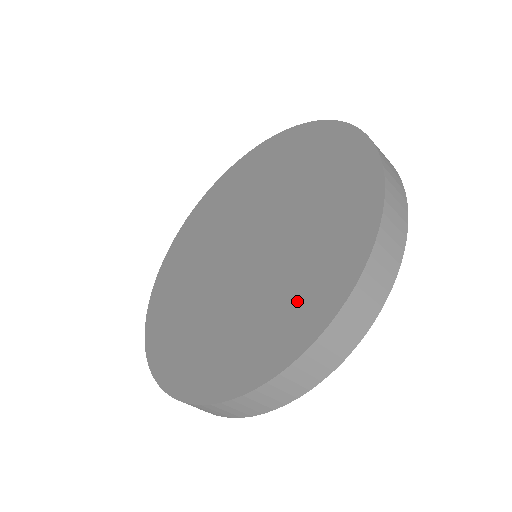
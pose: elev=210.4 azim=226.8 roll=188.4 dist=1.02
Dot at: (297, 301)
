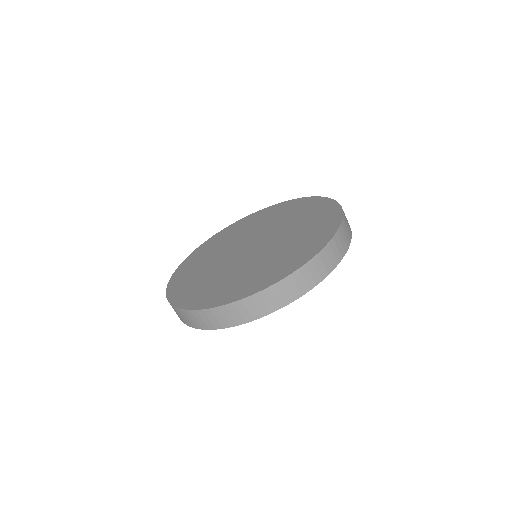
Dot at: (193, 288)
